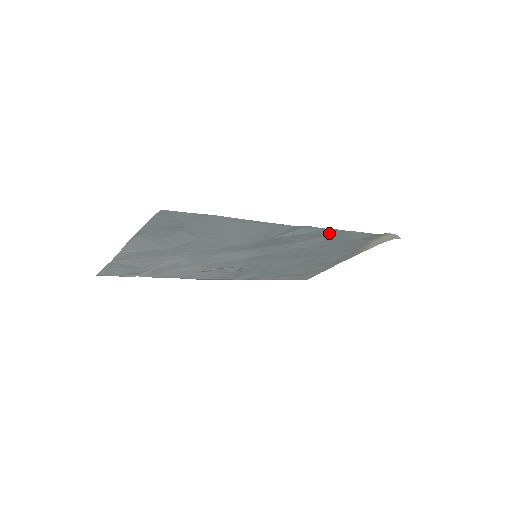
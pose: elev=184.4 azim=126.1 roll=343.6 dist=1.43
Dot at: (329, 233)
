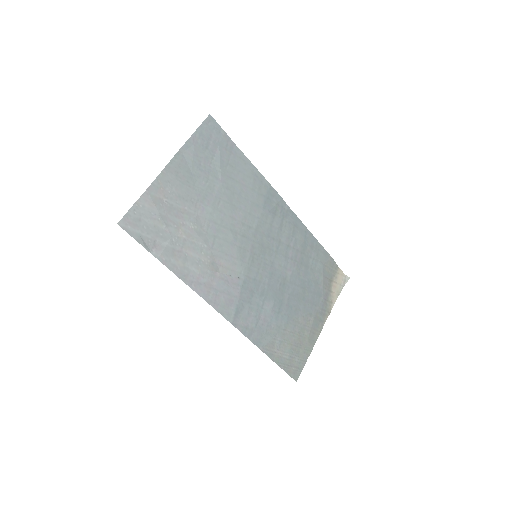
Dot at: (303, 234)
